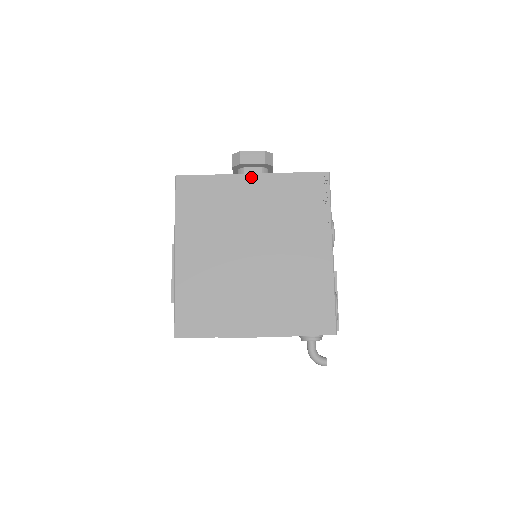
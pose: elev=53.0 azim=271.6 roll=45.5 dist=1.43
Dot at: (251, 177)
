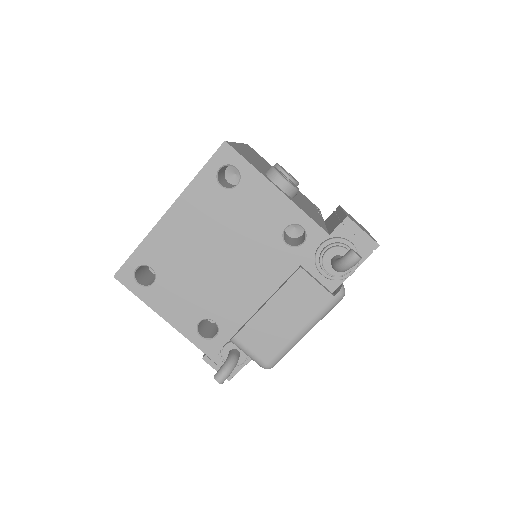
Dot at: occluded
